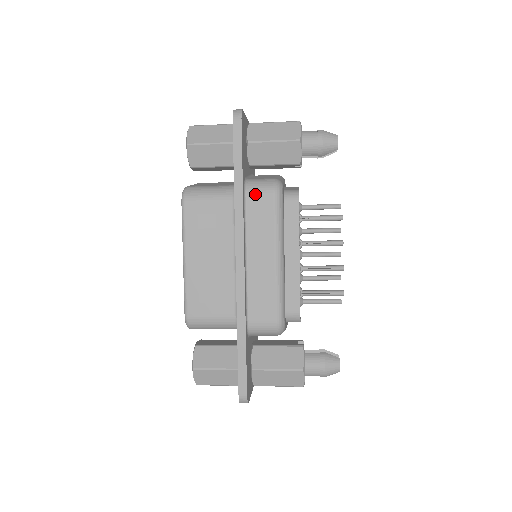
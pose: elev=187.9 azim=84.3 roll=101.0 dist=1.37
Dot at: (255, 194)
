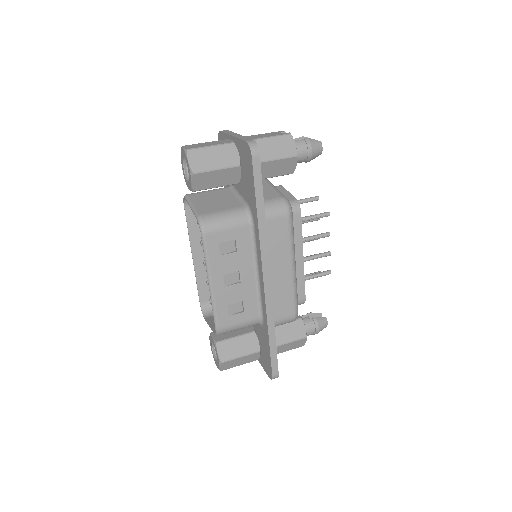
Dot at: (272, 218)
